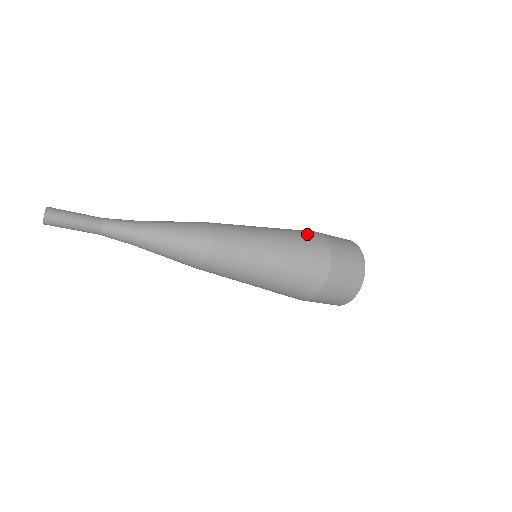
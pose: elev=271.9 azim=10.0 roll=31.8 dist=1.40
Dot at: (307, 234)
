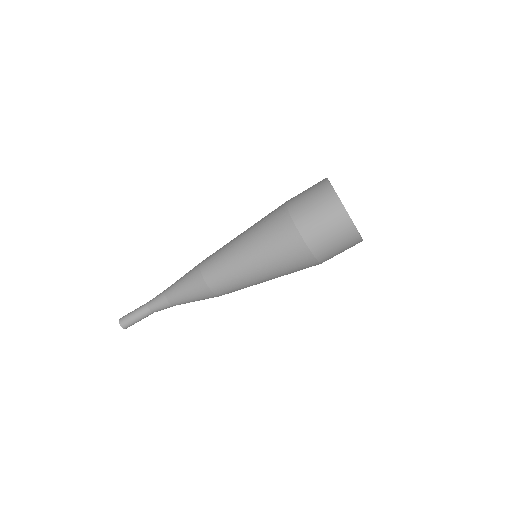
Dot at: (275, 224)
